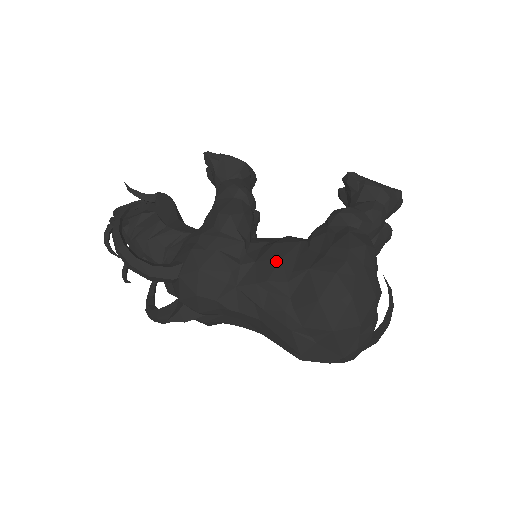
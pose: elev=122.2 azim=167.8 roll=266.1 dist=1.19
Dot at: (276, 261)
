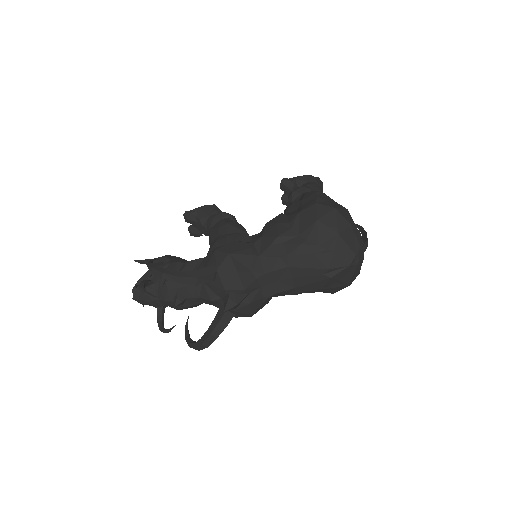
Dot at: (275, 226)
